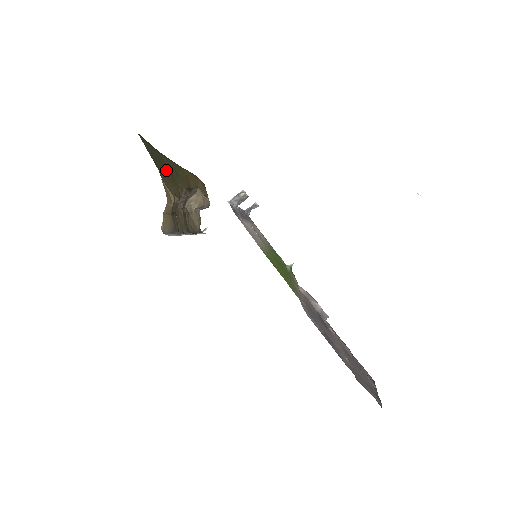
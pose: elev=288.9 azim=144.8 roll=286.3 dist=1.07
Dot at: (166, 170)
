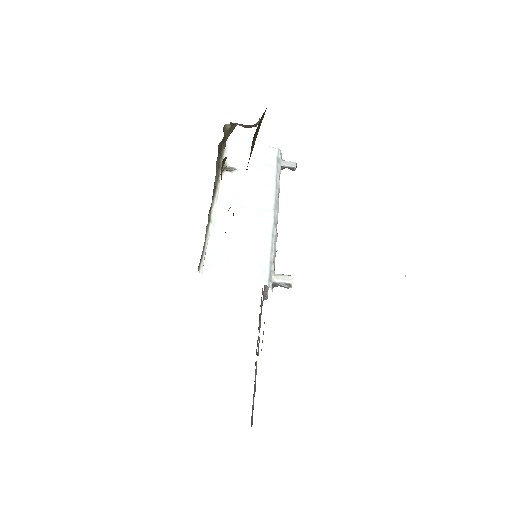
Dot at: occluded
